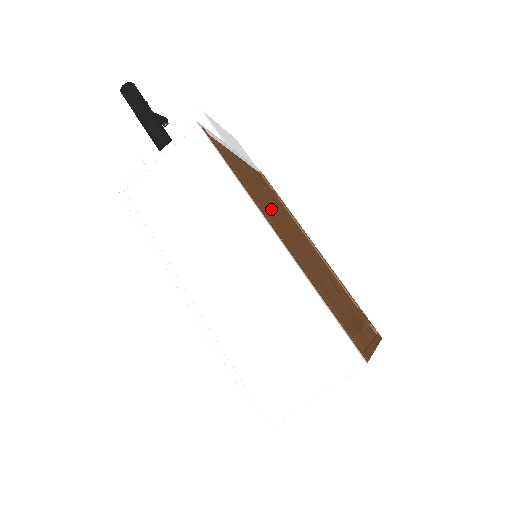
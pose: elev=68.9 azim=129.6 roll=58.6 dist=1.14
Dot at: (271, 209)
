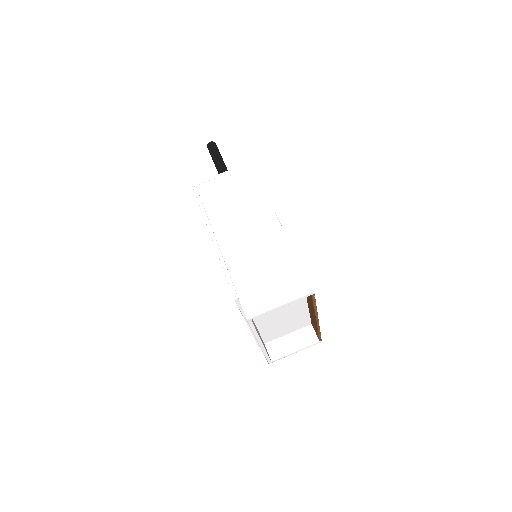
Dot at: occluded
